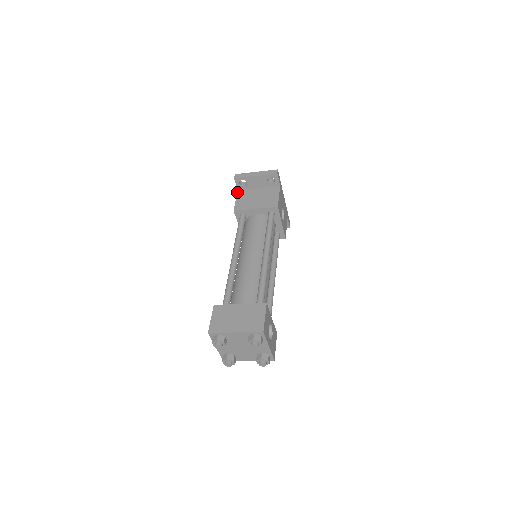
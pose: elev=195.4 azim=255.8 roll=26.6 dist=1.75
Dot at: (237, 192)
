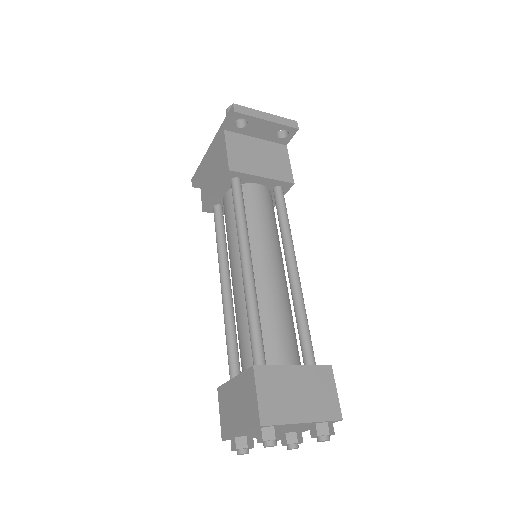
Dot at: (224, 133)
